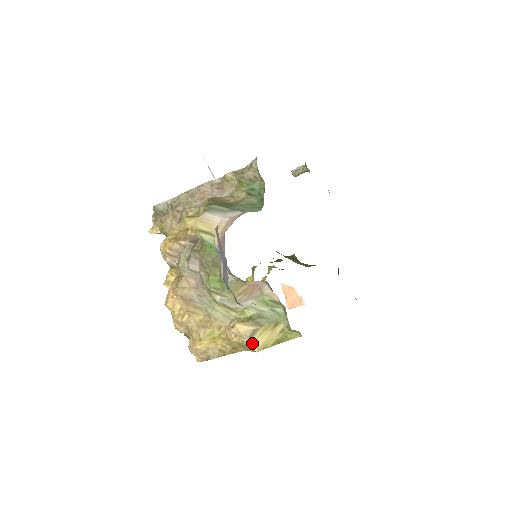
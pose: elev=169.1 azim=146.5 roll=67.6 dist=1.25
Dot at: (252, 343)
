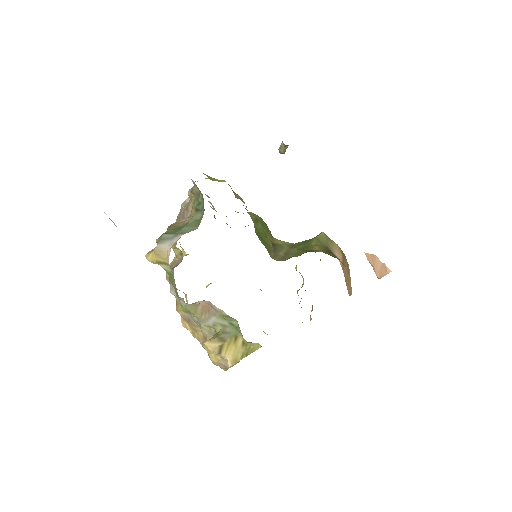
Dot at: (224, 358)
